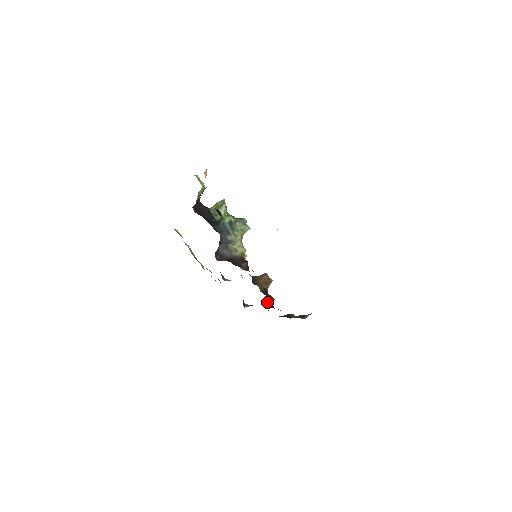
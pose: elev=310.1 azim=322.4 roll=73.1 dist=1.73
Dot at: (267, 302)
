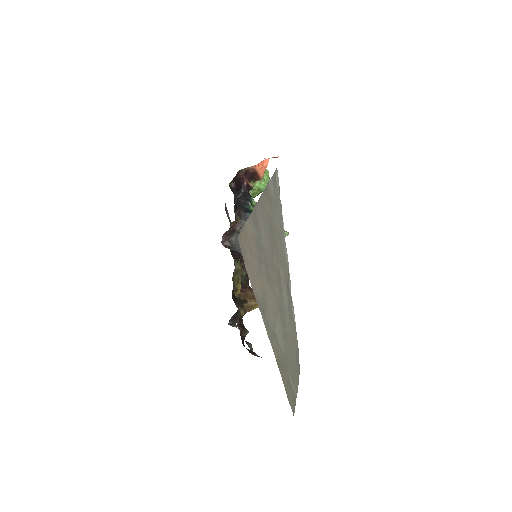
Dot at: (240, 319)
